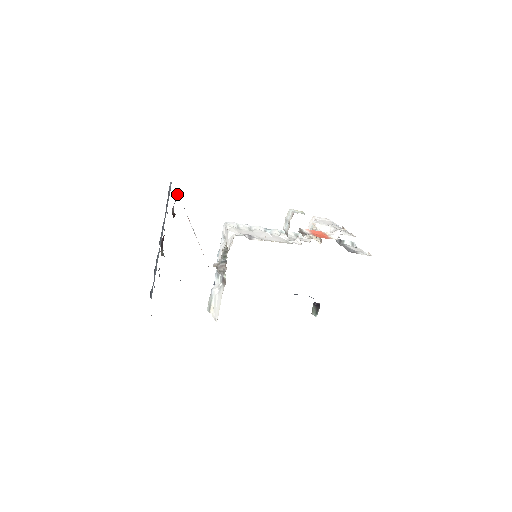
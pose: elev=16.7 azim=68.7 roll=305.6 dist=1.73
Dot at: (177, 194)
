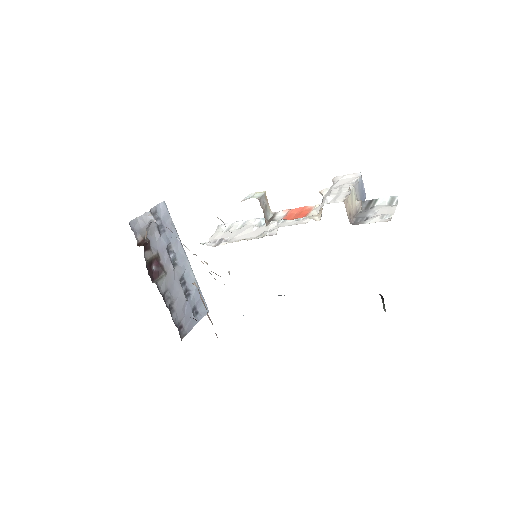
Dot at: (149, 218)
